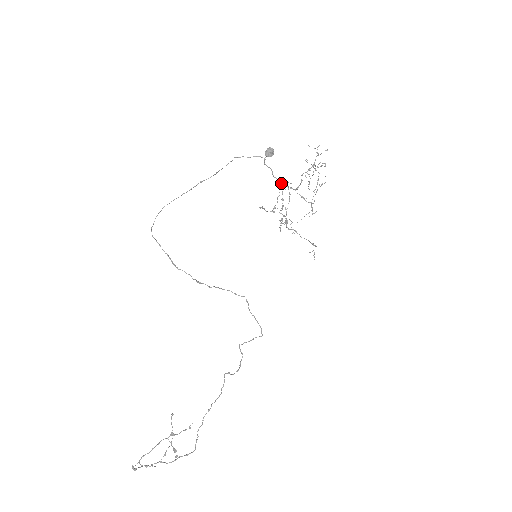
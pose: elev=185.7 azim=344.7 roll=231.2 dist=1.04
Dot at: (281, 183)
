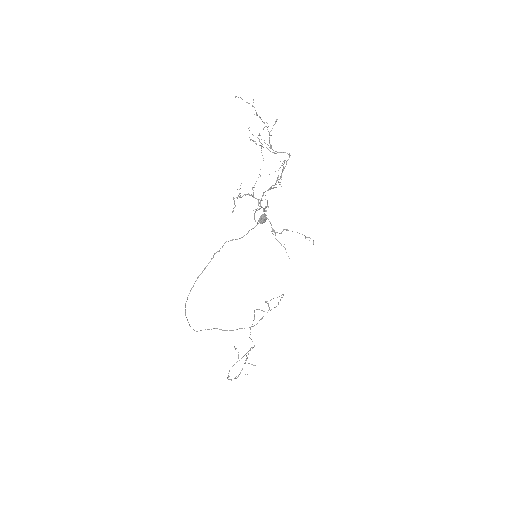
Dot at: (260, 204)
